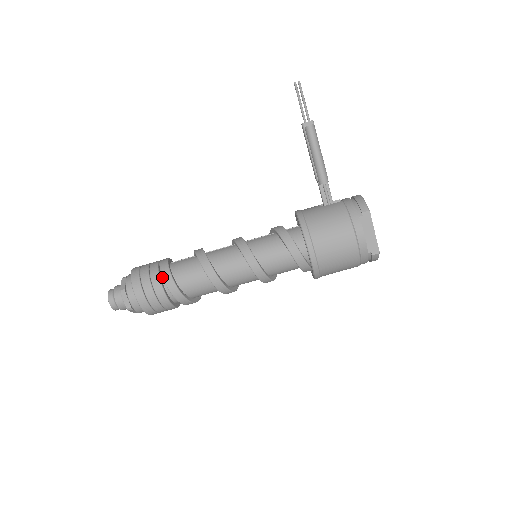
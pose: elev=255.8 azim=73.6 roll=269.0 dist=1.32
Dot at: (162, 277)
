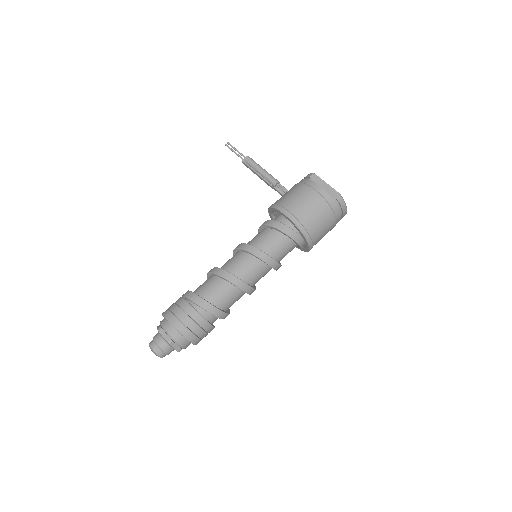
Dot at: (187, 301)
